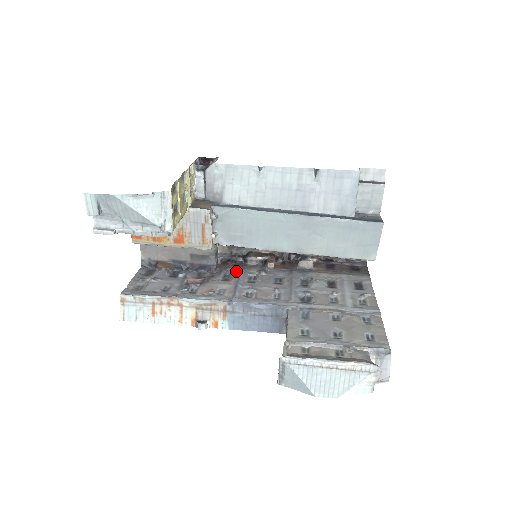
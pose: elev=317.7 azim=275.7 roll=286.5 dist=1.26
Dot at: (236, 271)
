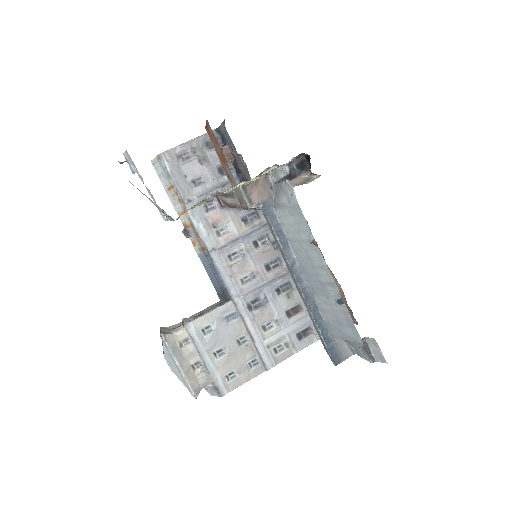
Dot at: (264, 220)
